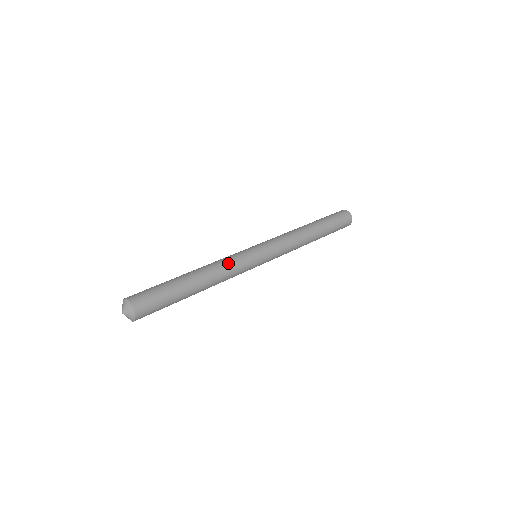
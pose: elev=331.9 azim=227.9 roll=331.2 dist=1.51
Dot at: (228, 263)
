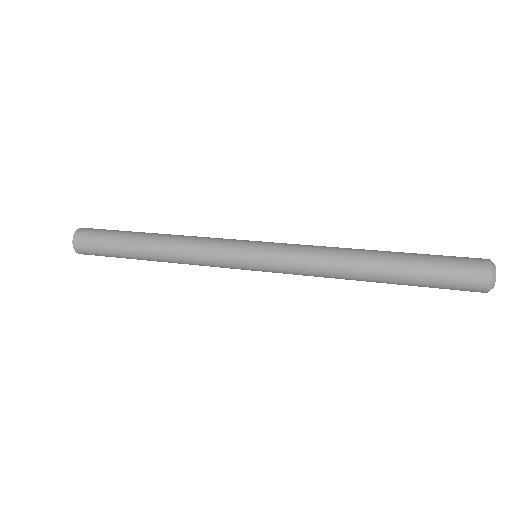
Dot at: (204, 237)
